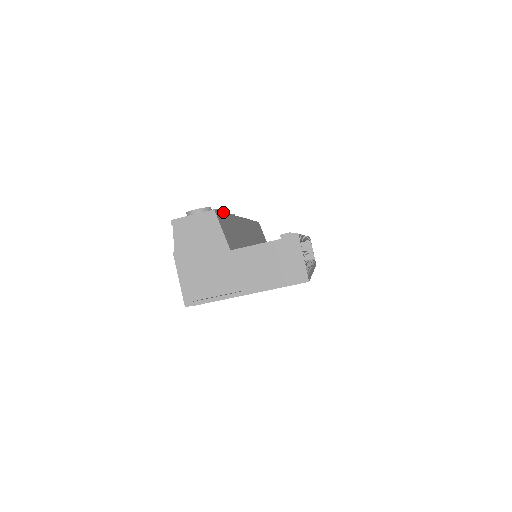
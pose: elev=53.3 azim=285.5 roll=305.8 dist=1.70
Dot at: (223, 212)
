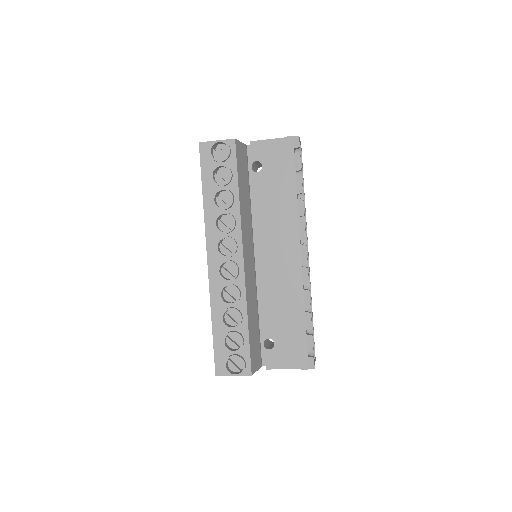
Dot at: (249, 344)
